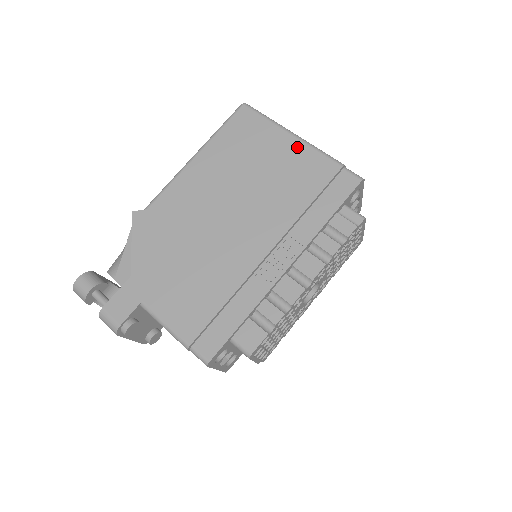
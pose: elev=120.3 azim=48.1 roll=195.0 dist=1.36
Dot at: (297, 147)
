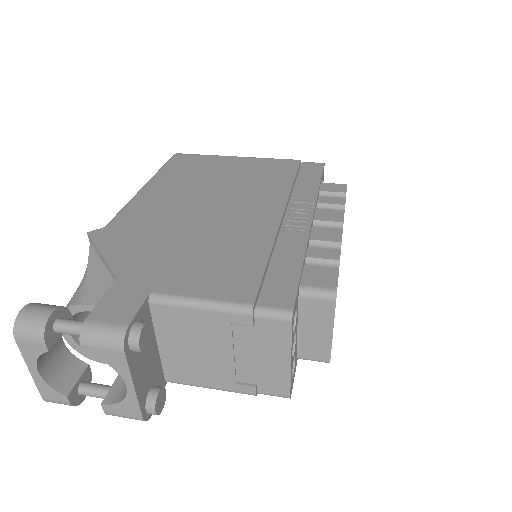
Dot at: (250, 160)
